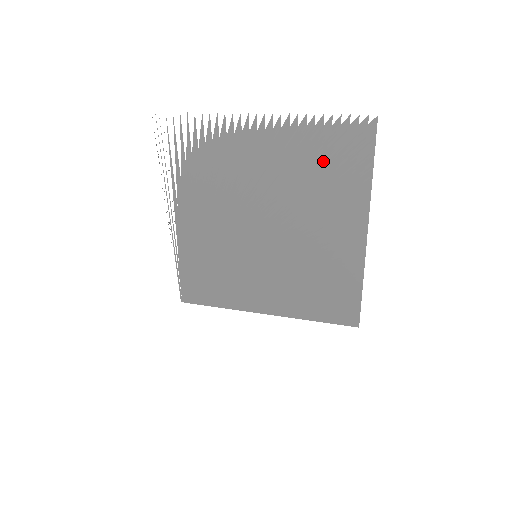
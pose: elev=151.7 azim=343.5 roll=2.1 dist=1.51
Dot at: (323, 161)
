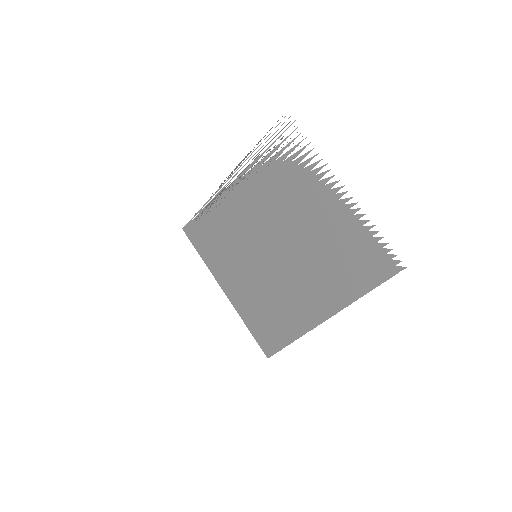
Dot at: (352, 253)
